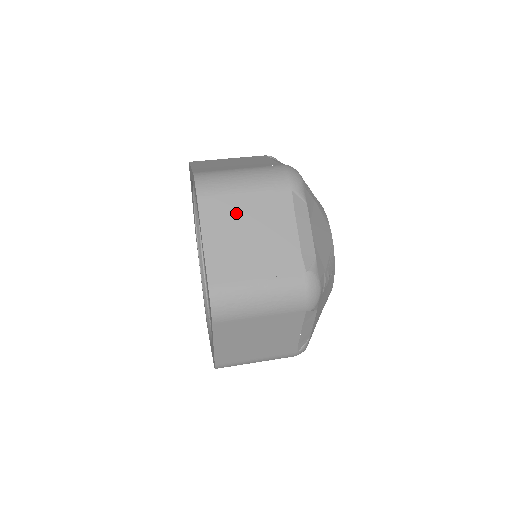
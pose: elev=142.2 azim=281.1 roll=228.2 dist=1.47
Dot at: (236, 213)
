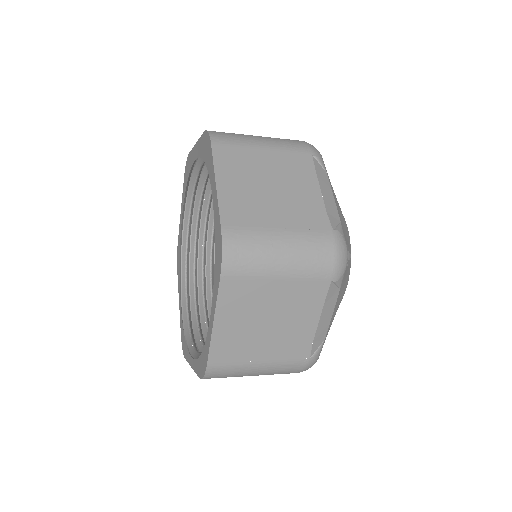
Dot at: occluded
